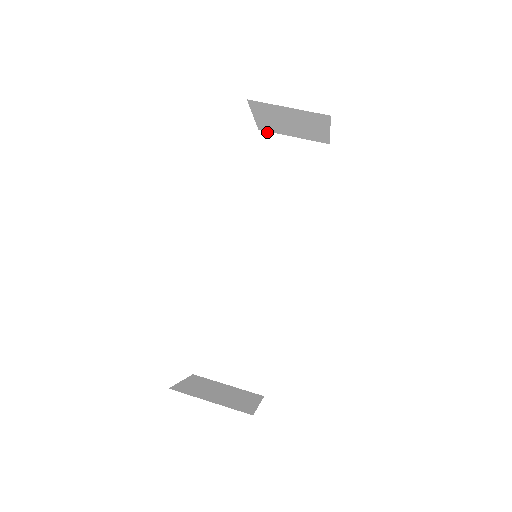
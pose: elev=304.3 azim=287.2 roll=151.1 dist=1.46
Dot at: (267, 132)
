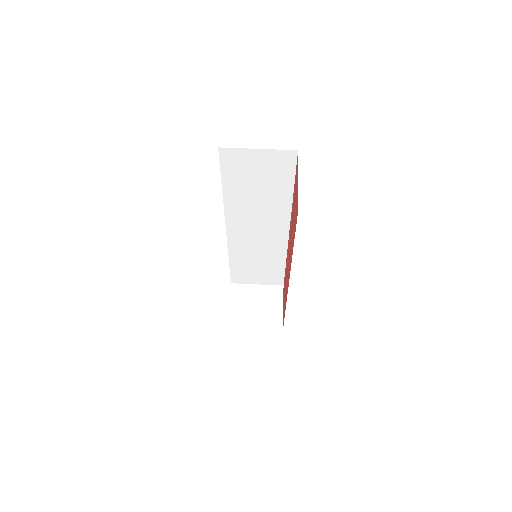
Dot at: (228, 148)
